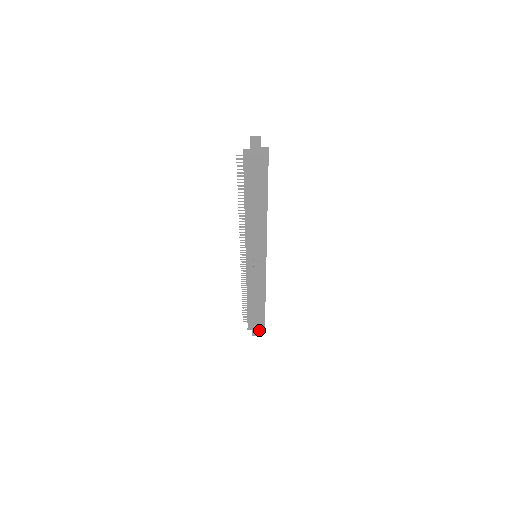
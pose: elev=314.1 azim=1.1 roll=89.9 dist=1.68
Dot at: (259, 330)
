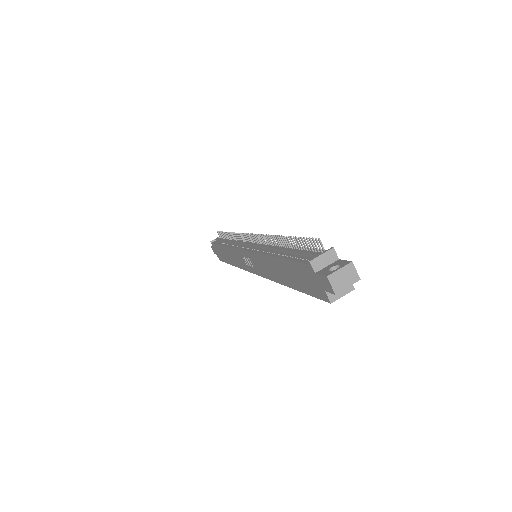
Dot at: (217, 254)
